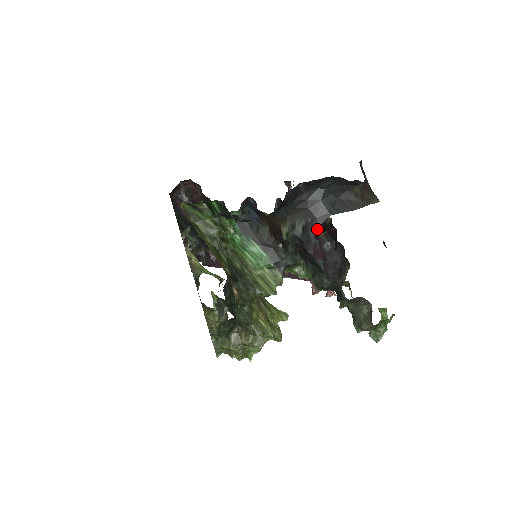
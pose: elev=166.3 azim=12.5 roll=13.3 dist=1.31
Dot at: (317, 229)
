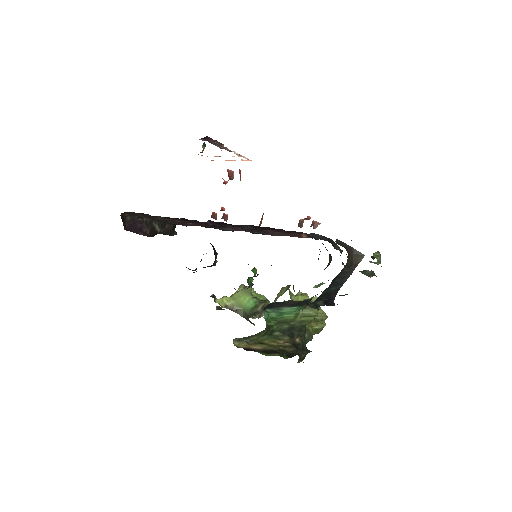
Dot at: occluded
